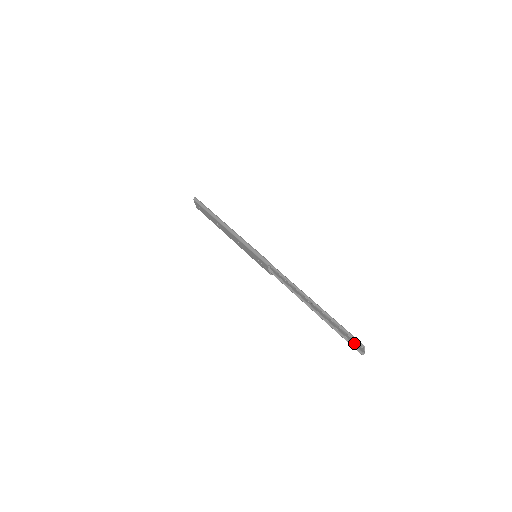
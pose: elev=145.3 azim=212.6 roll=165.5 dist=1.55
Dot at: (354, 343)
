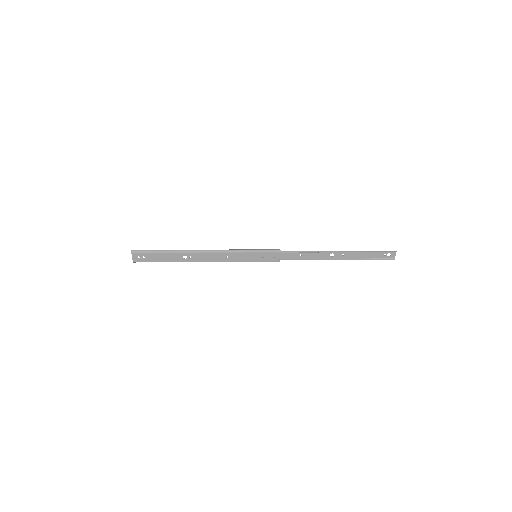
Dot at: (385, 257)
